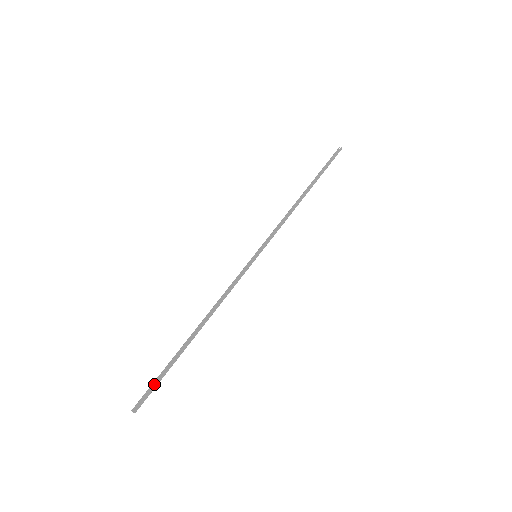
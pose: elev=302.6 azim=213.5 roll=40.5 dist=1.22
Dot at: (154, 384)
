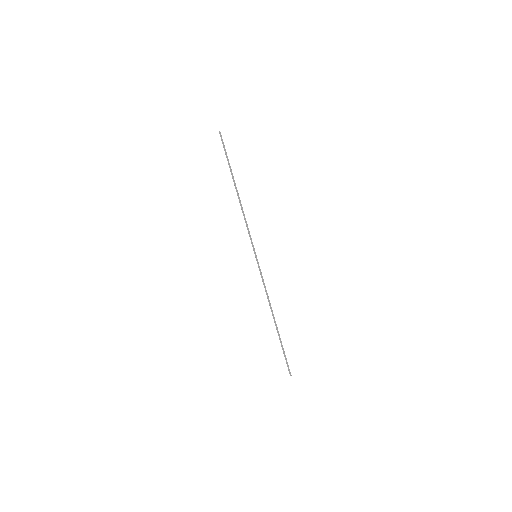
Dot at: (285, 359)
